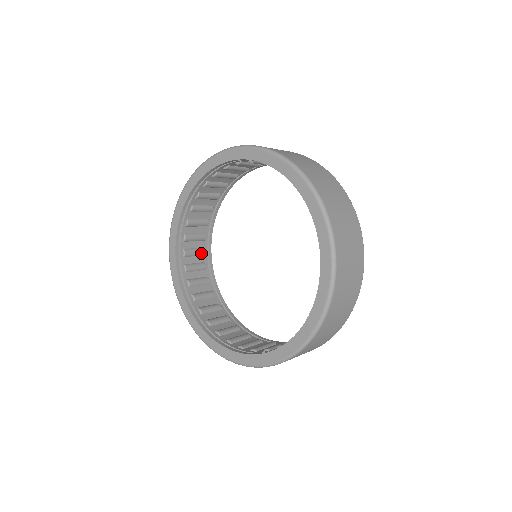
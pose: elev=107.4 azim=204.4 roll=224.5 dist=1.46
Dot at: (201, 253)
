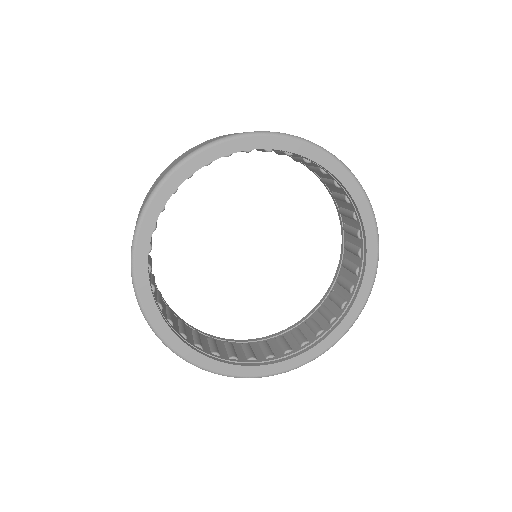
Dot at: occluded
